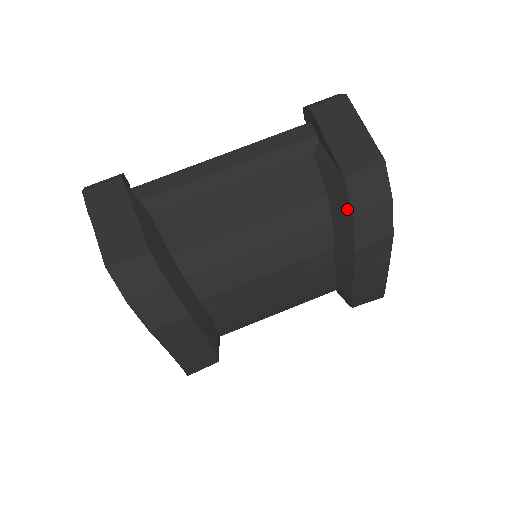
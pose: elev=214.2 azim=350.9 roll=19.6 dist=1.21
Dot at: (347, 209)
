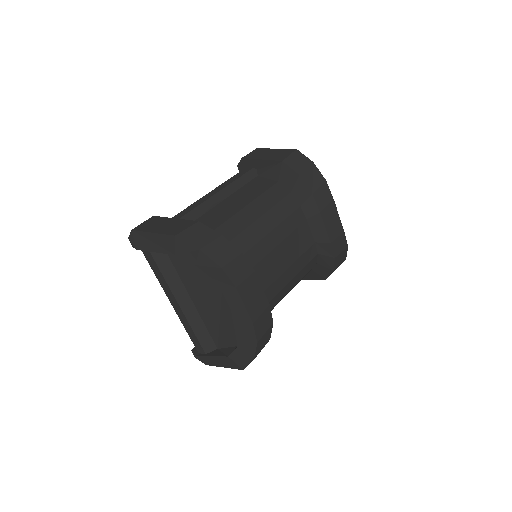
Dot at: (293, 174)
